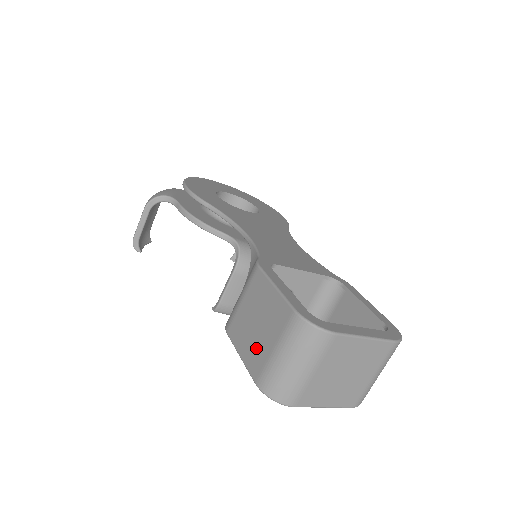
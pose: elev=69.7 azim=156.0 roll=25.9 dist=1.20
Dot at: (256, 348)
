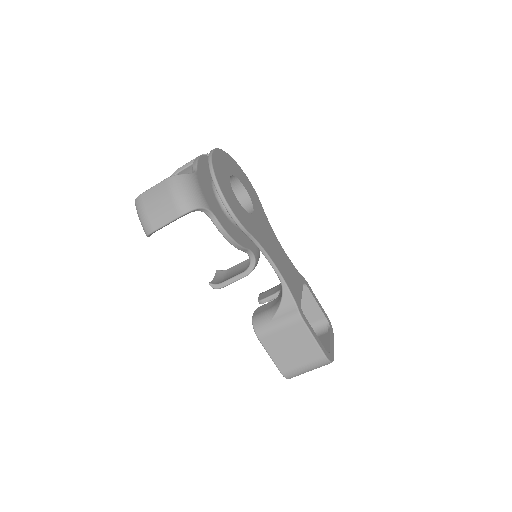
Dot at: (288, 359)
